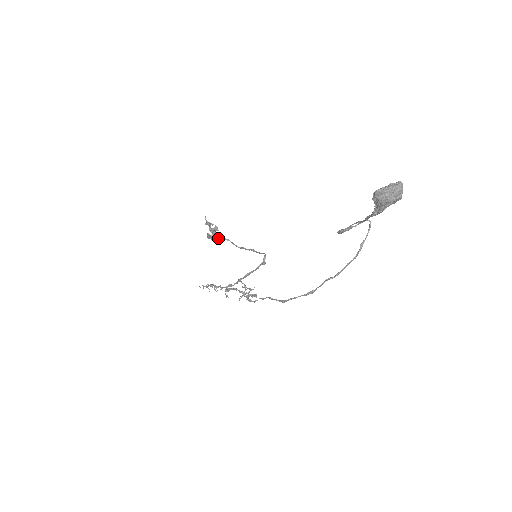
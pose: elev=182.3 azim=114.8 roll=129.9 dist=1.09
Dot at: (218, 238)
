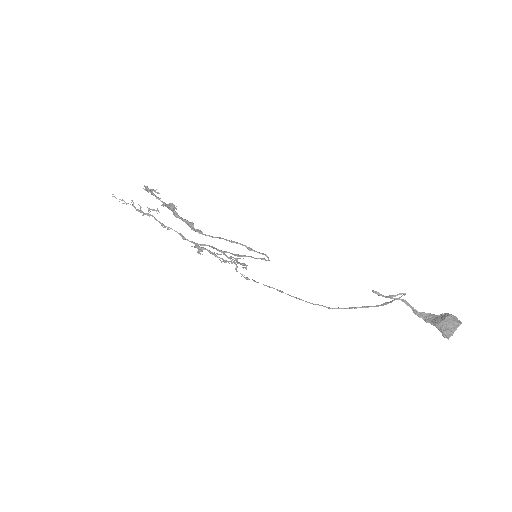
Dot at: occluded
